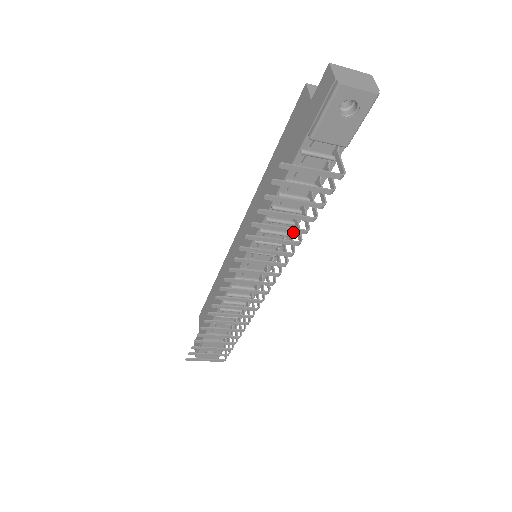
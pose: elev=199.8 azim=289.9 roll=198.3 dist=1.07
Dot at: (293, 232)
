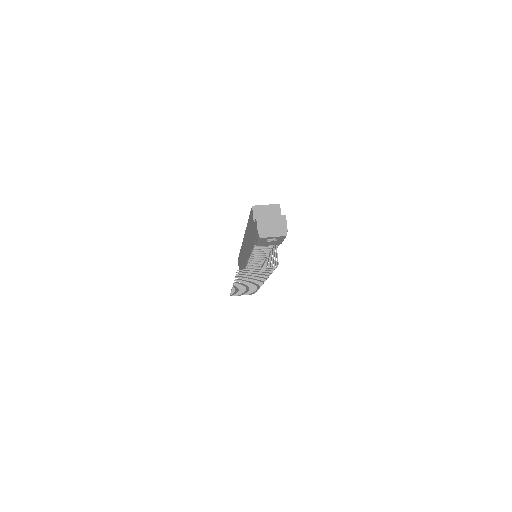
Dot at: occluded
